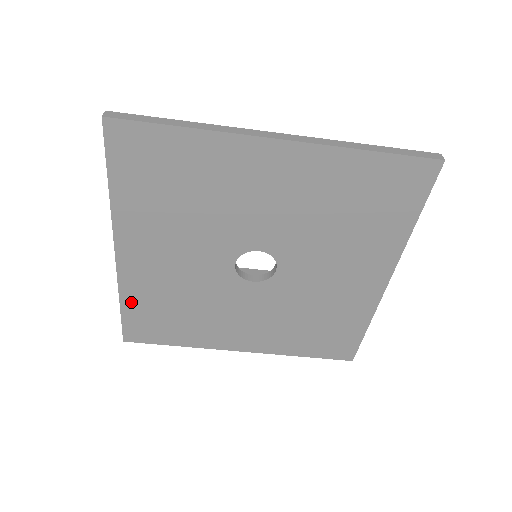
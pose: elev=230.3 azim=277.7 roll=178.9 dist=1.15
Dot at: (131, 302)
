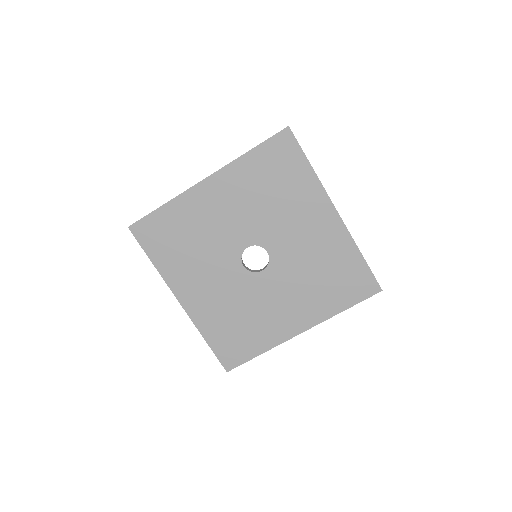
Dot at: (210, 334)
